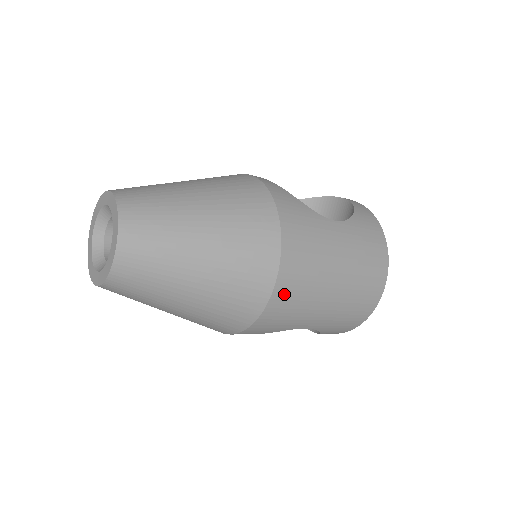
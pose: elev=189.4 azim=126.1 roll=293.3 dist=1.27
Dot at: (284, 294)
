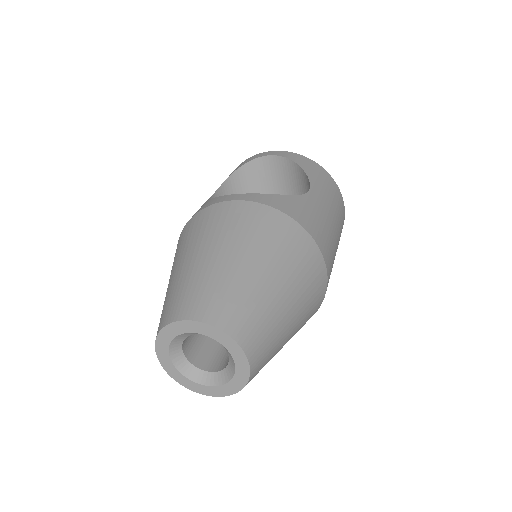
Dot at: (329, 277)
